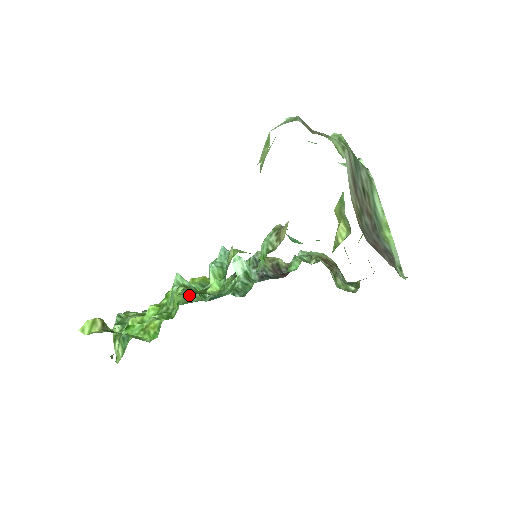
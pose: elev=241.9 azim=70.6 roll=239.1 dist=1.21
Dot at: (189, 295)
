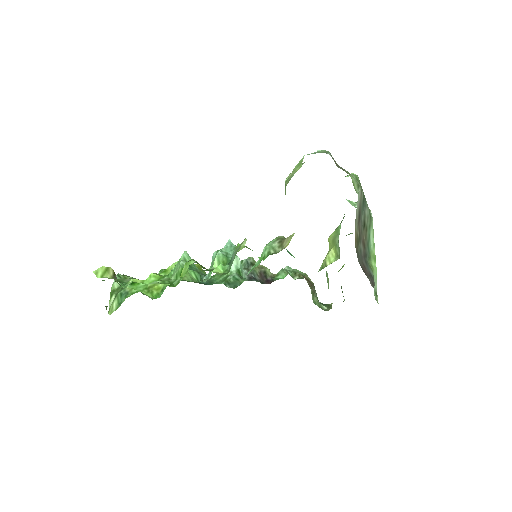
Dot at: (186, 275)
